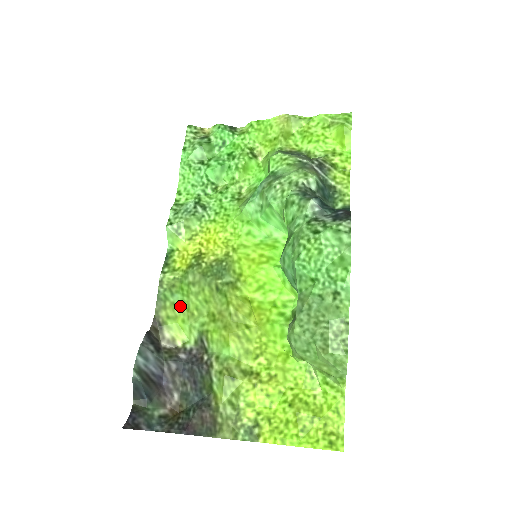
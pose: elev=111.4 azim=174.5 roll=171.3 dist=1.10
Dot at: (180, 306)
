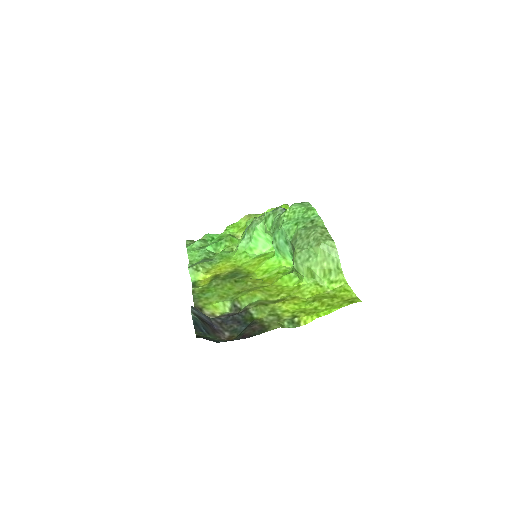
Dot at: (212, 297)
